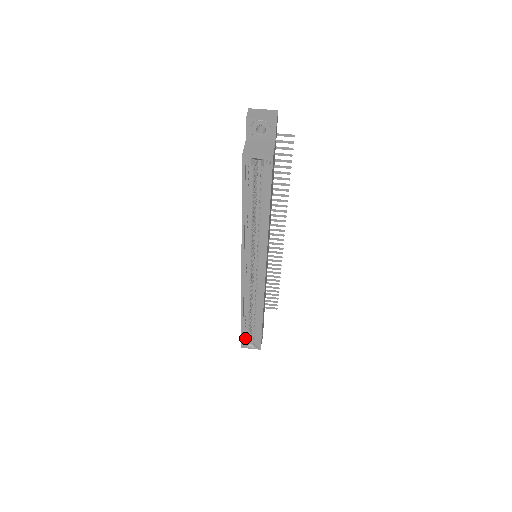
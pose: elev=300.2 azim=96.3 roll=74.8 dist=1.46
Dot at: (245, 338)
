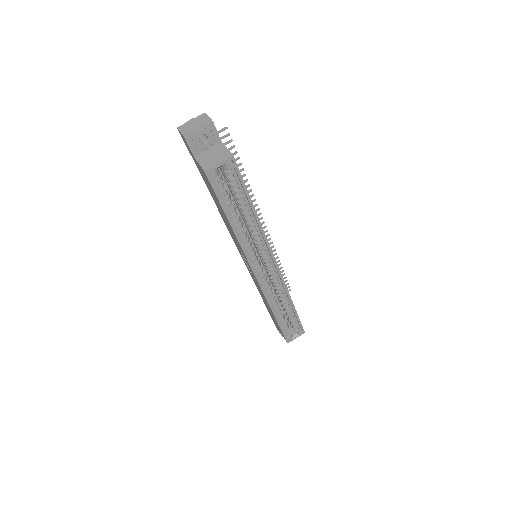
Dot at: (287, 333)
